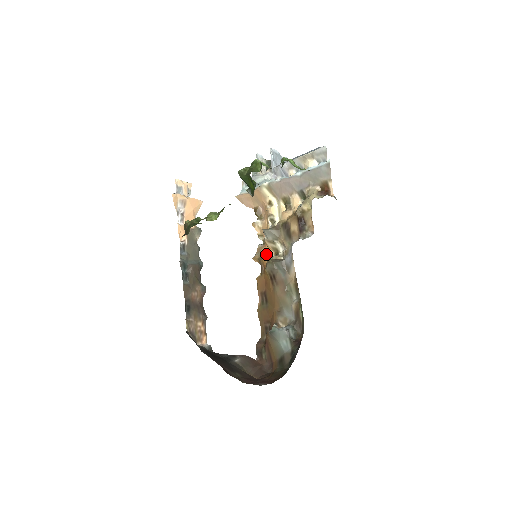
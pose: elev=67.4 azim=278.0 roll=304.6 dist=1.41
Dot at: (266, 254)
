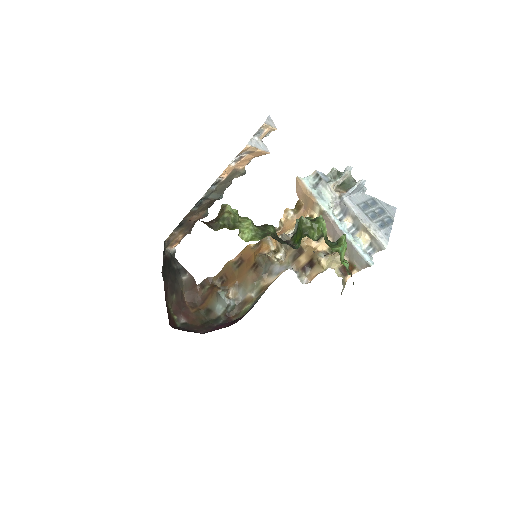
Dot at: (270, 243)
